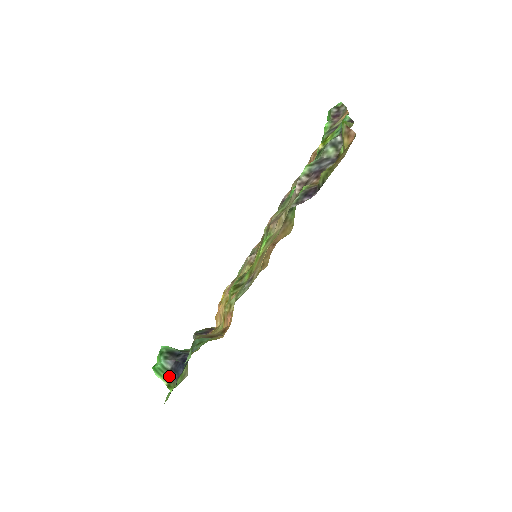
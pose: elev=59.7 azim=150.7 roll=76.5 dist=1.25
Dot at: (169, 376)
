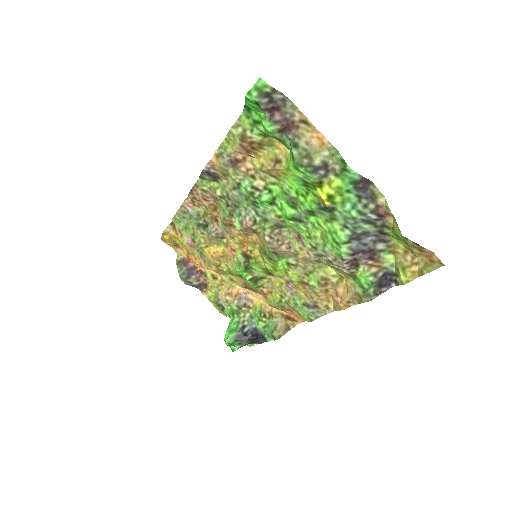
Dot at: occluded
